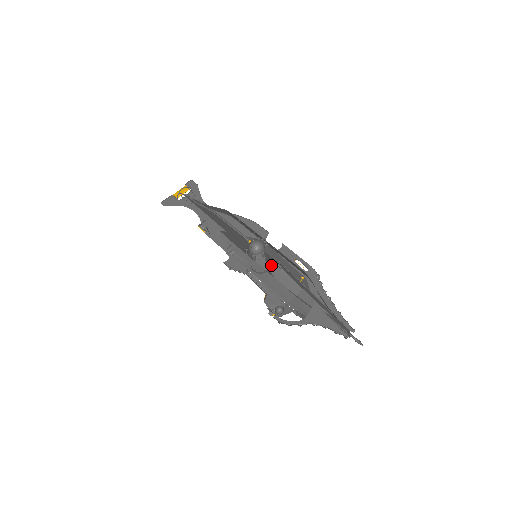
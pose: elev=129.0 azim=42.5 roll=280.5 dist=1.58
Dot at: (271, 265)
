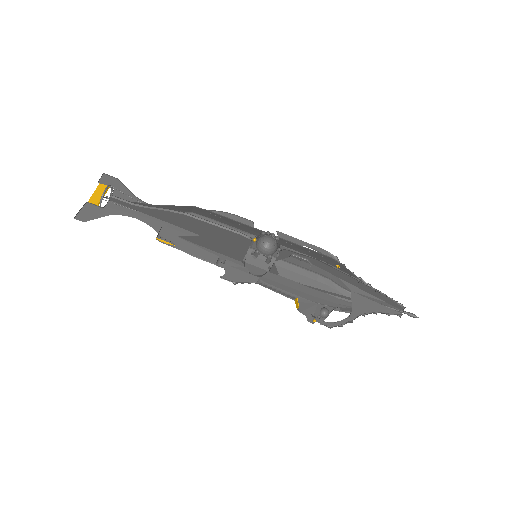
Dot at: occluded
